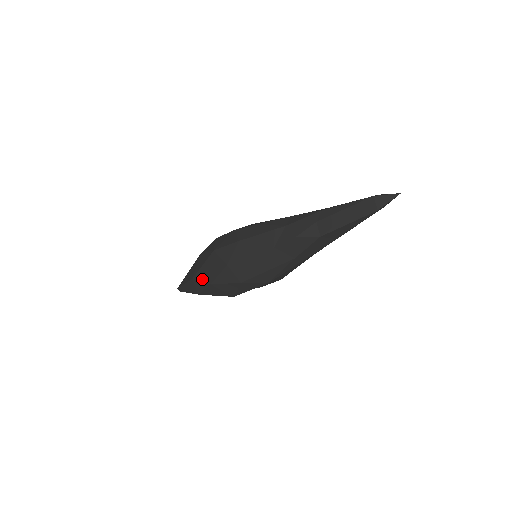
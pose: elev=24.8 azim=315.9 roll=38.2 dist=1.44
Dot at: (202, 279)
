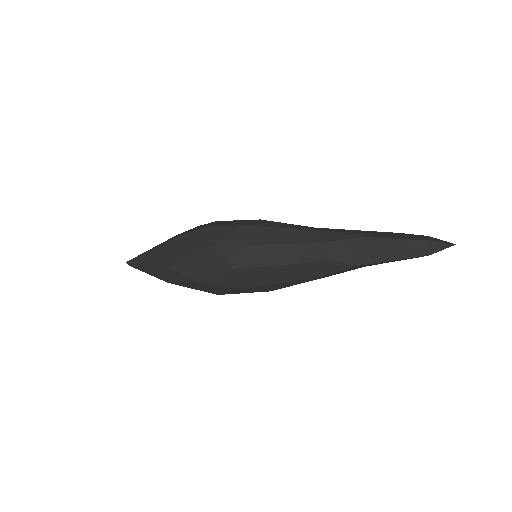
Dot at: (186, 272)
